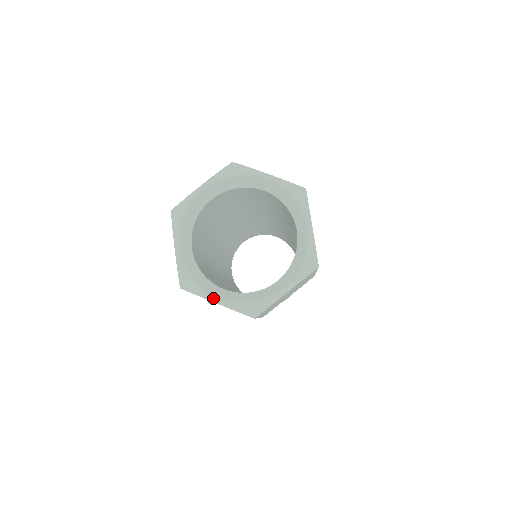
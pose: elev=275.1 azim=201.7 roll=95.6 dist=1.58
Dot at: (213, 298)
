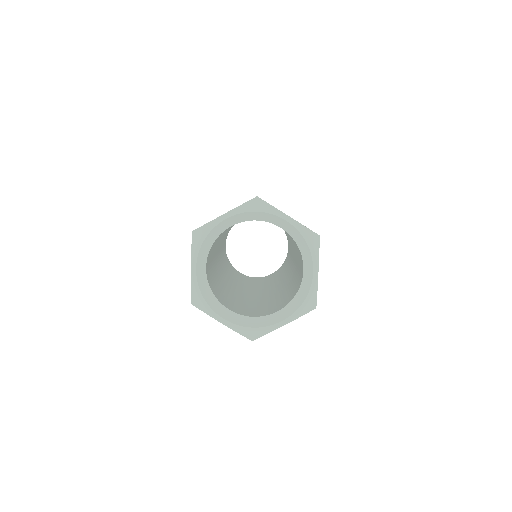
Dot at: (219, 318)
